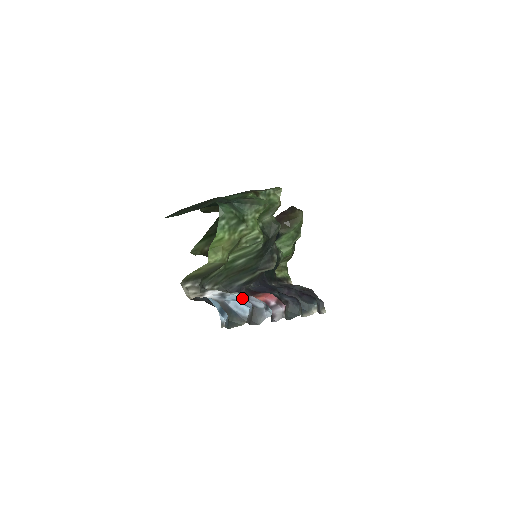
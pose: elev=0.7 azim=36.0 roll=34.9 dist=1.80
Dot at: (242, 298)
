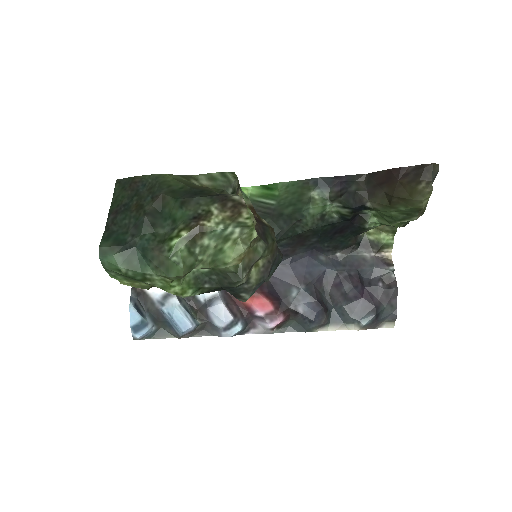
Dot at: (205, 301)
